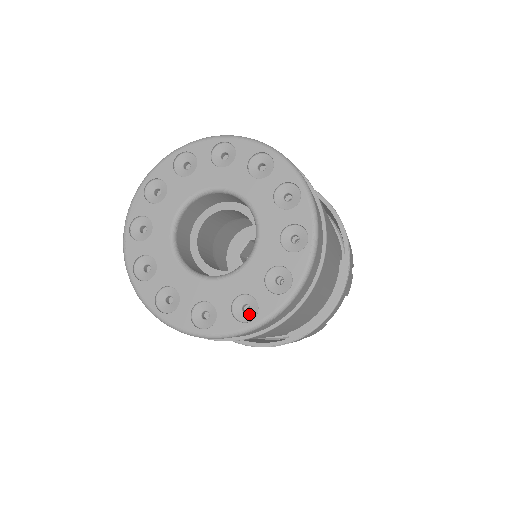
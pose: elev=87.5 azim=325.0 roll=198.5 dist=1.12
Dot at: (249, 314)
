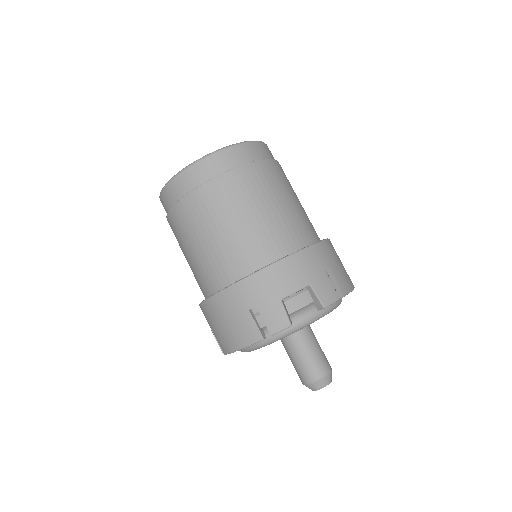
Dot at: occluded
